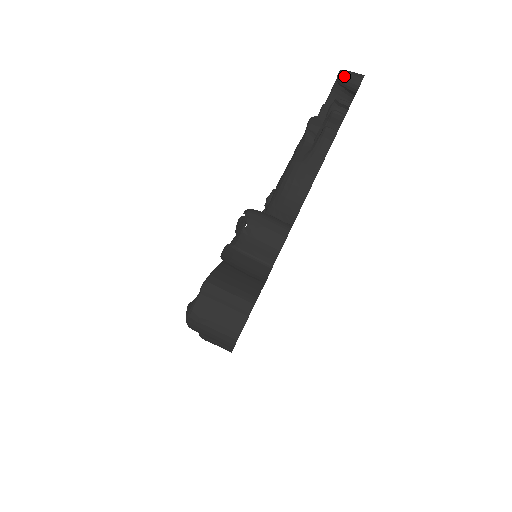
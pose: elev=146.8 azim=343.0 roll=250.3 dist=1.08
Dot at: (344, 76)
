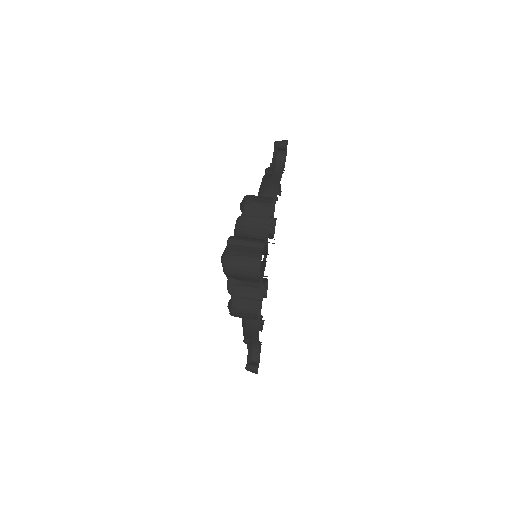
Dot at: (278, 142)
